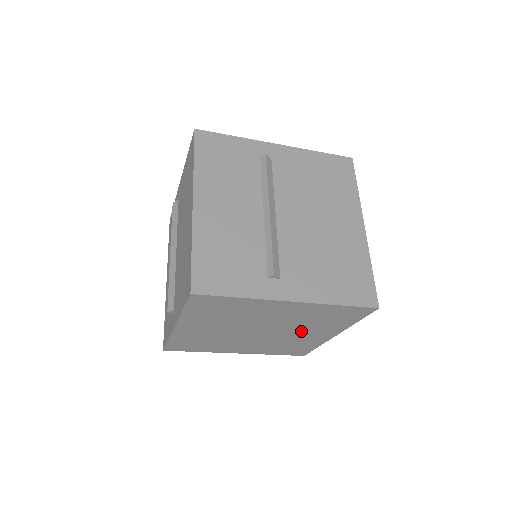
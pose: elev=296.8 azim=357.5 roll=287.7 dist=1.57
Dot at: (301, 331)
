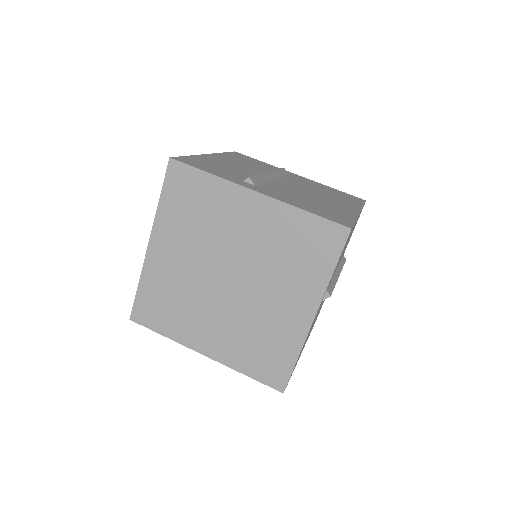
Dot at: (273, 289)
